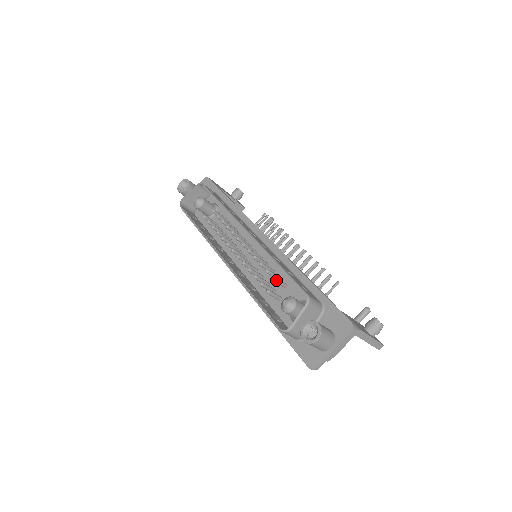
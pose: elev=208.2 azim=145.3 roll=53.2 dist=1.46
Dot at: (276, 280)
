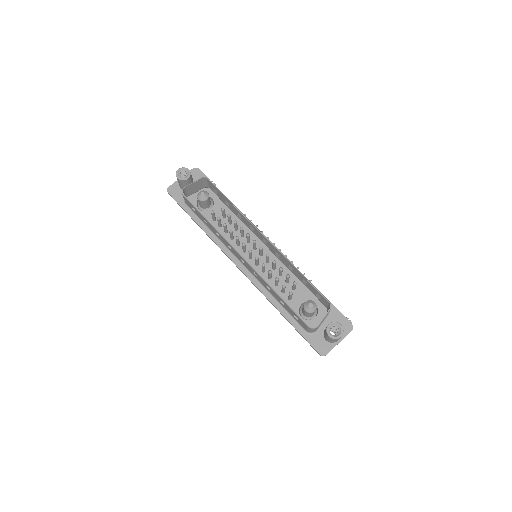
Dot at: occluded
